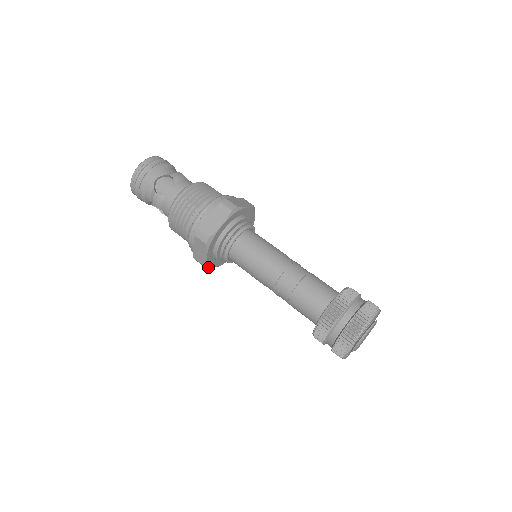
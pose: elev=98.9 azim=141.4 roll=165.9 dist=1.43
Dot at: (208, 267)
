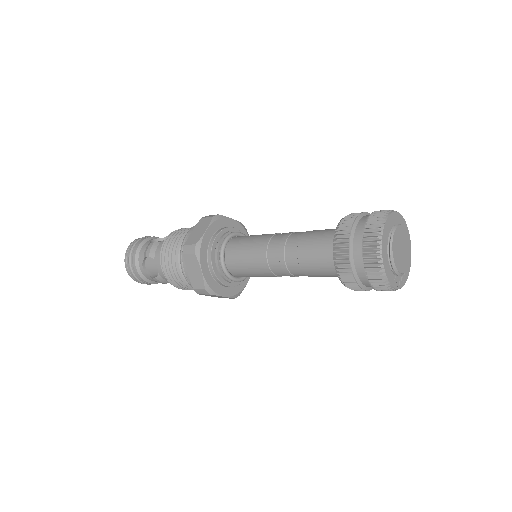
Dot at: (240, 293)
